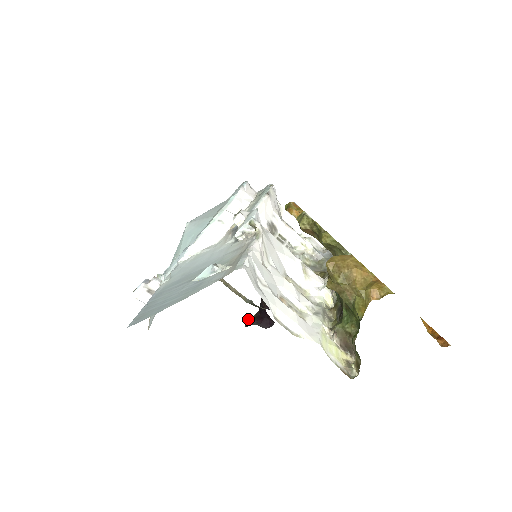
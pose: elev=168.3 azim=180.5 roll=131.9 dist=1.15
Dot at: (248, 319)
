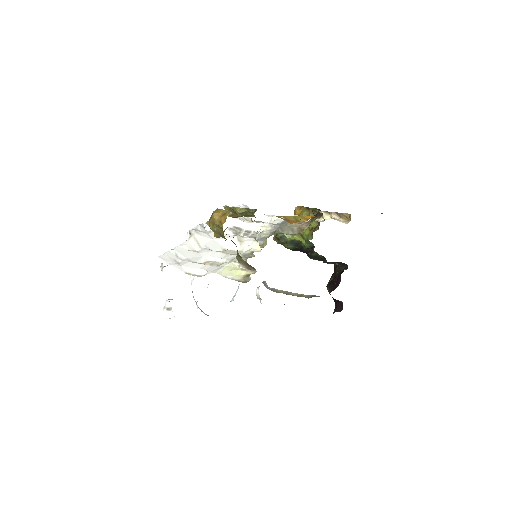
Dot at: occluded
